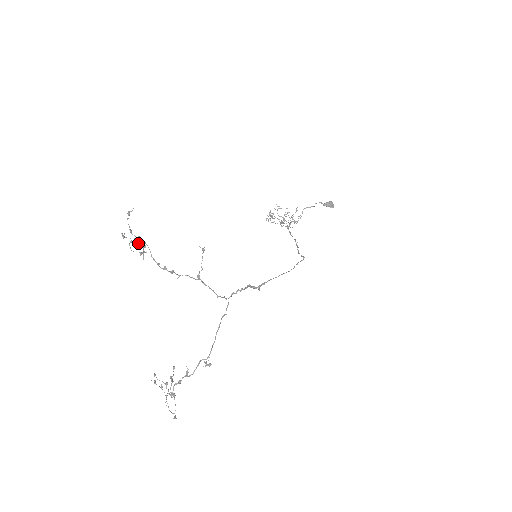
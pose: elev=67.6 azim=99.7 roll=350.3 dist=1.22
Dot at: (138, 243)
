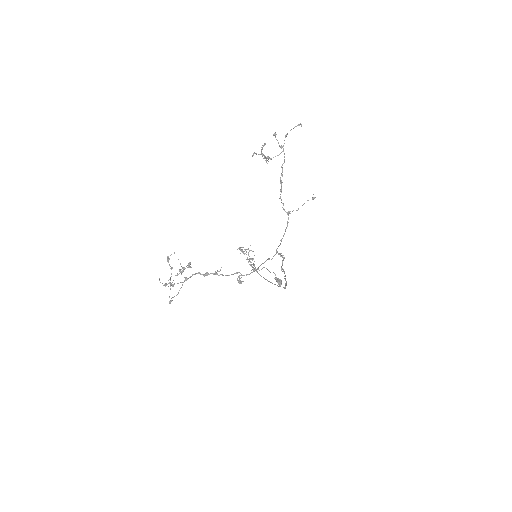
Dot at: occluded
